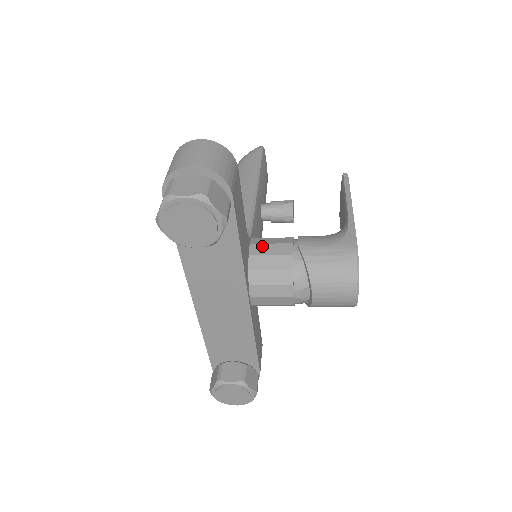
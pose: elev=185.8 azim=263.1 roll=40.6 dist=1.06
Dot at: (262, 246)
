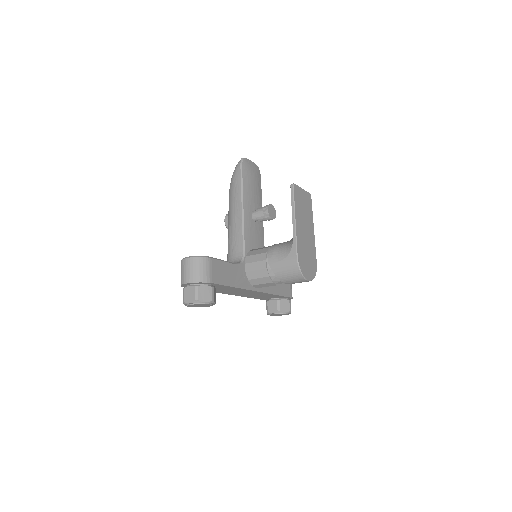
Dot at: (251, 265)
